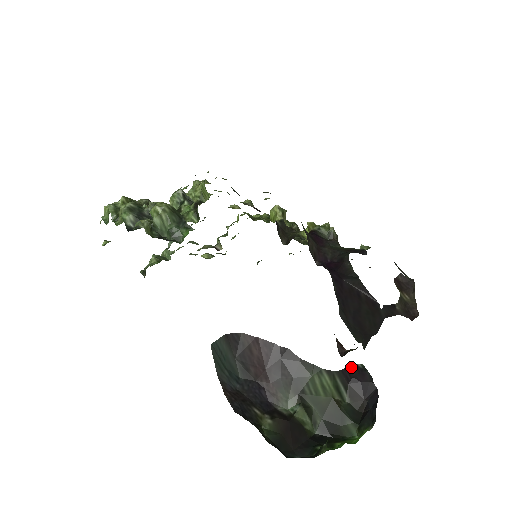
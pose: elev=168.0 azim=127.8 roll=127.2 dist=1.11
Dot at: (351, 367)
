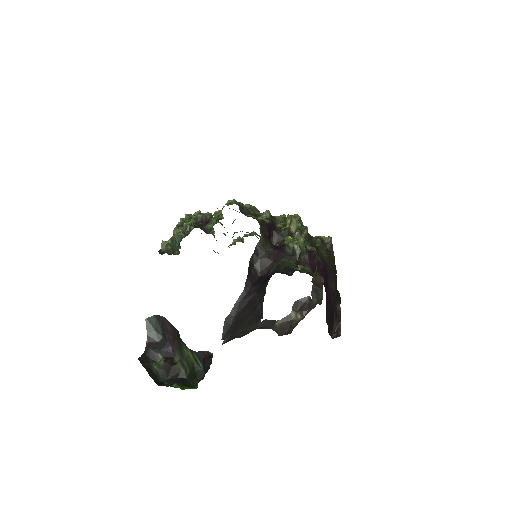
Dot at: (205, 352)
